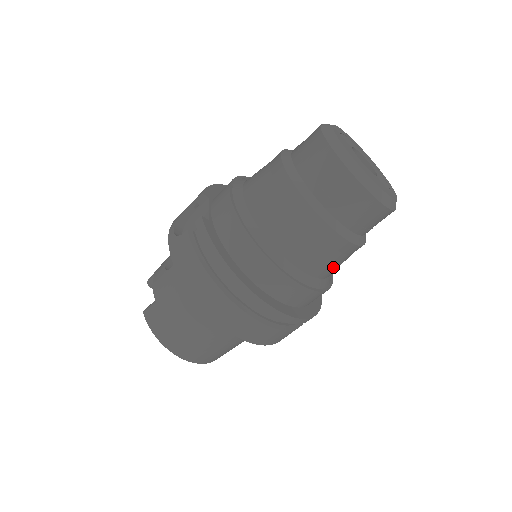
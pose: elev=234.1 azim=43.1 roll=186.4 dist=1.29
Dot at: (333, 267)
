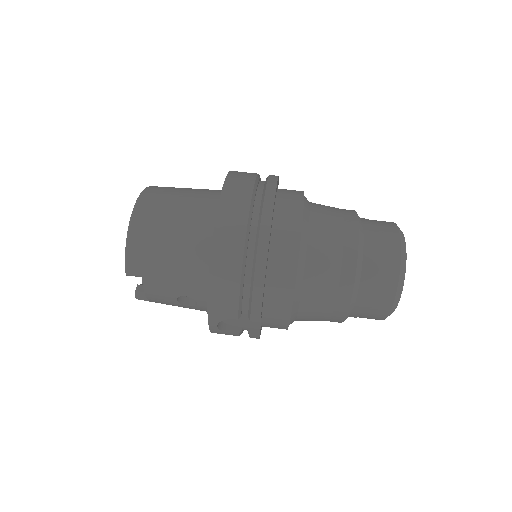
Dot at: (322, 263)
